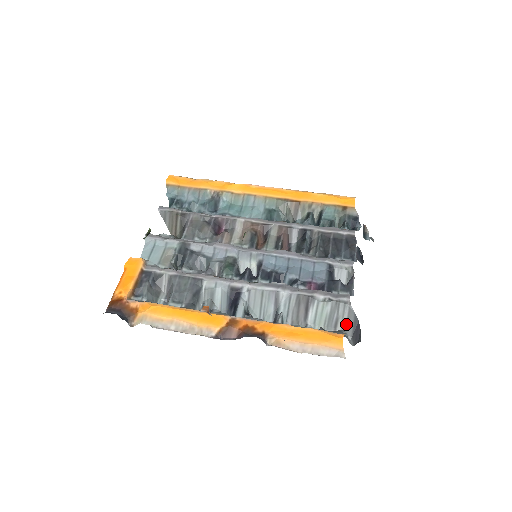
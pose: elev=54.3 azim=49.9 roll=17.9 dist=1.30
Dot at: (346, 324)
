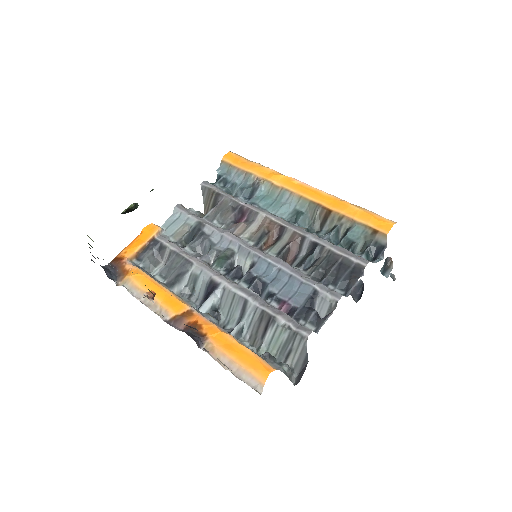
Dot at: (297, 359)
